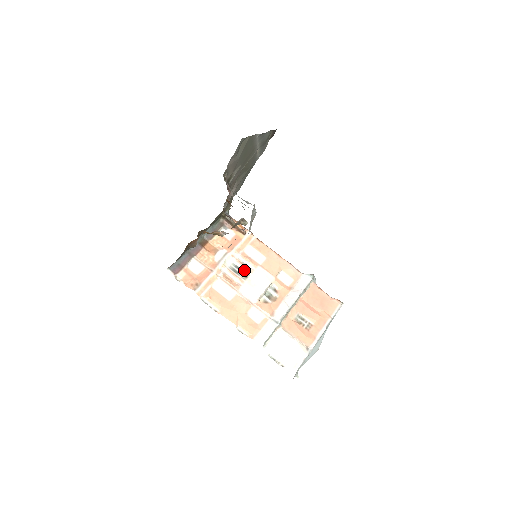
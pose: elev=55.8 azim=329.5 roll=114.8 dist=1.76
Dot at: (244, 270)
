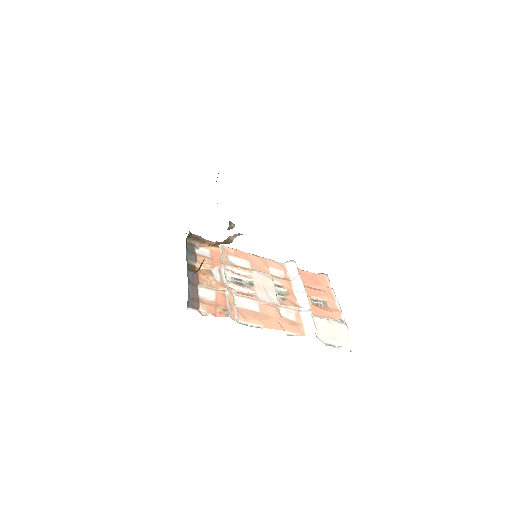
Dot at: (245, 279)
